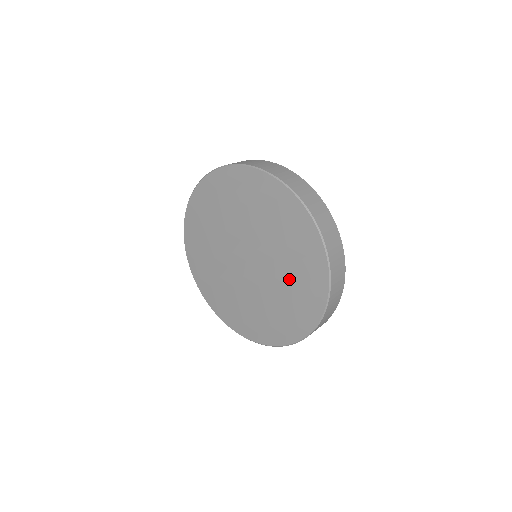
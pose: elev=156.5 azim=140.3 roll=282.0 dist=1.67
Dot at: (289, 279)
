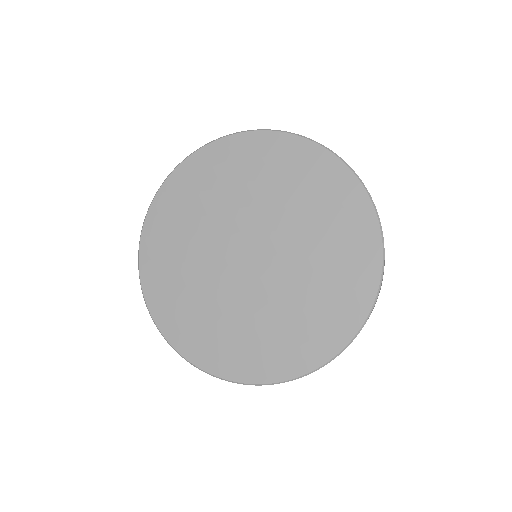
Dot at: (288, 316)
